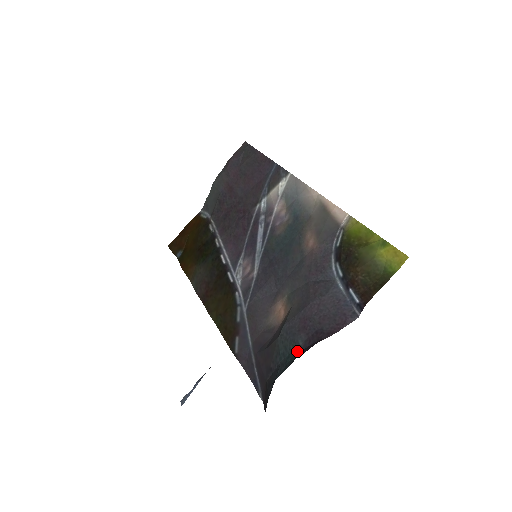
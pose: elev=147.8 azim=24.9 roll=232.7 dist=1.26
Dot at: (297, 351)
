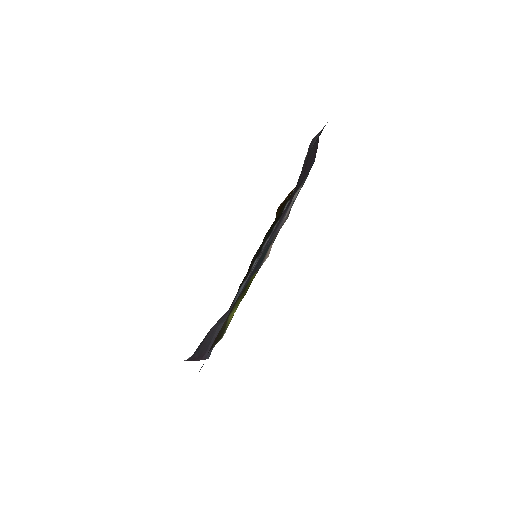
Dot at: occluded
